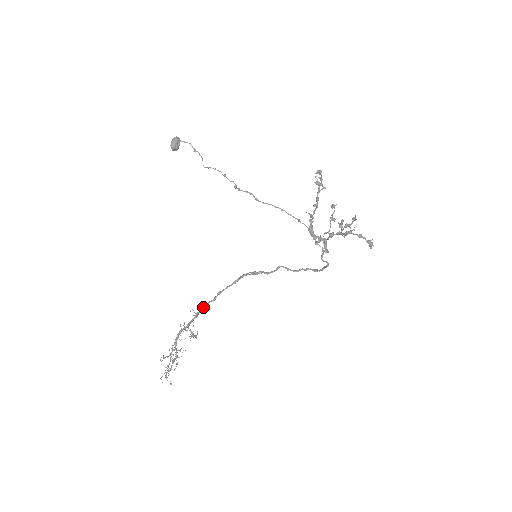
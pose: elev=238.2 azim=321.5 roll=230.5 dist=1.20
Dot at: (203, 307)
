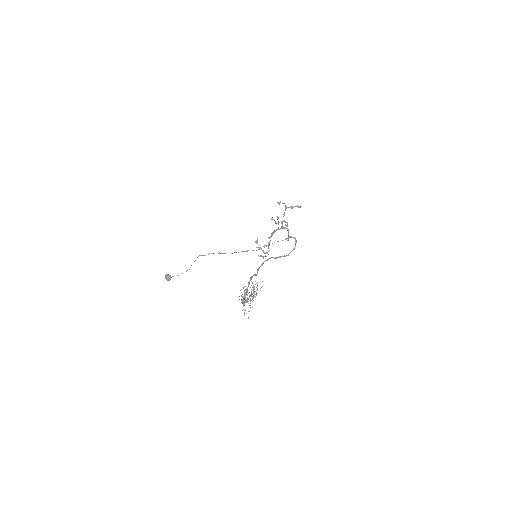
Dot at: (247, 289)
